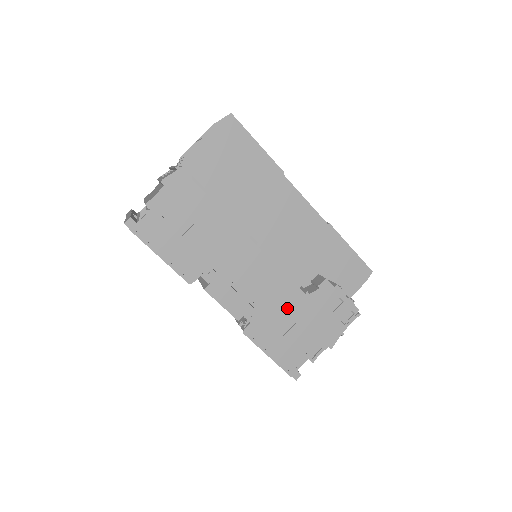
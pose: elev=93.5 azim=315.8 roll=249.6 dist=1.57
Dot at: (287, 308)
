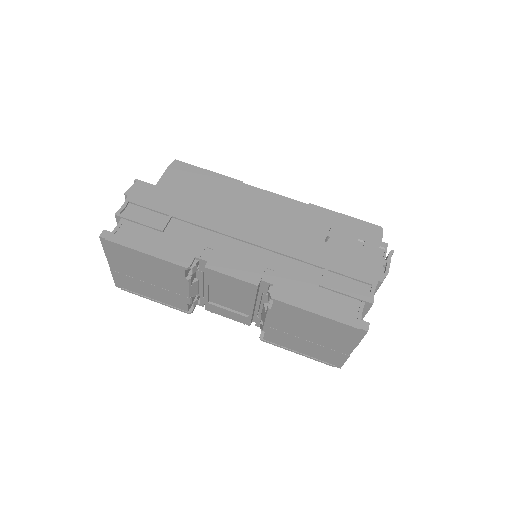
Dot at: (305, 257)
